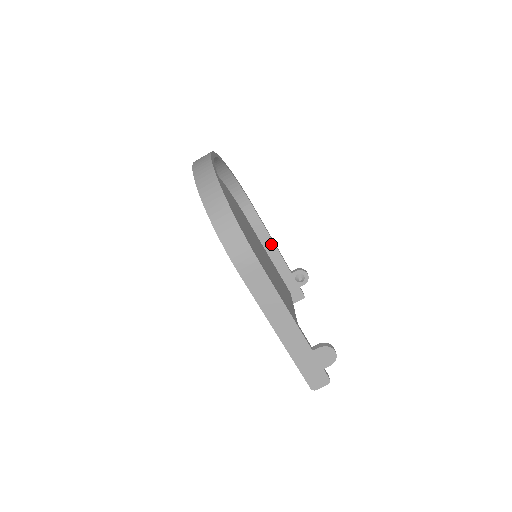
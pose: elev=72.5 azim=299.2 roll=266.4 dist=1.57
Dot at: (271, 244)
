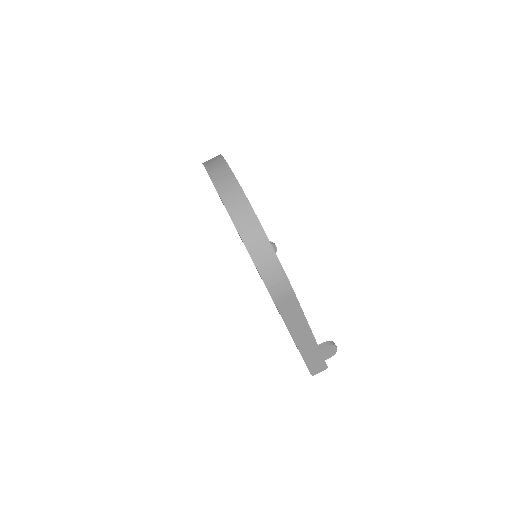
Dot at: occluded
